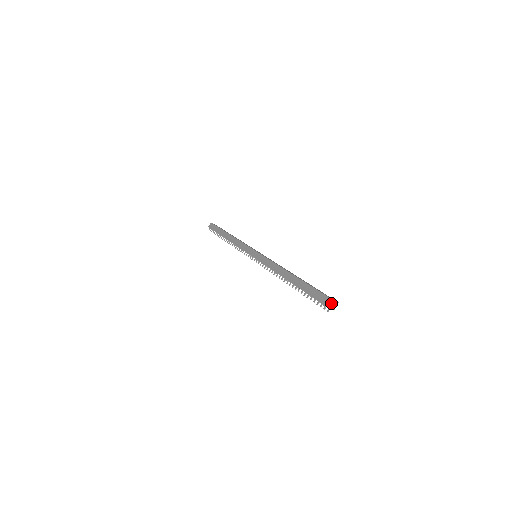
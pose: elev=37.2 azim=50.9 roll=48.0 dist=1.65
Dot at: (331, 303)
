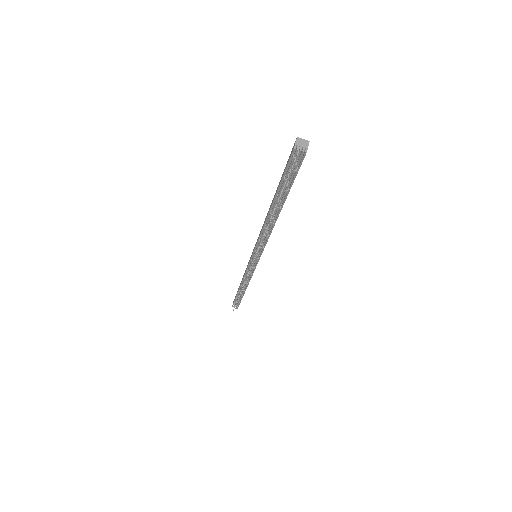
Dot at: (296, 142)
